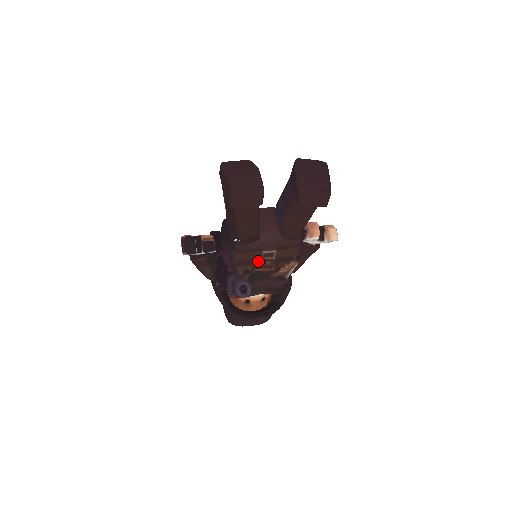
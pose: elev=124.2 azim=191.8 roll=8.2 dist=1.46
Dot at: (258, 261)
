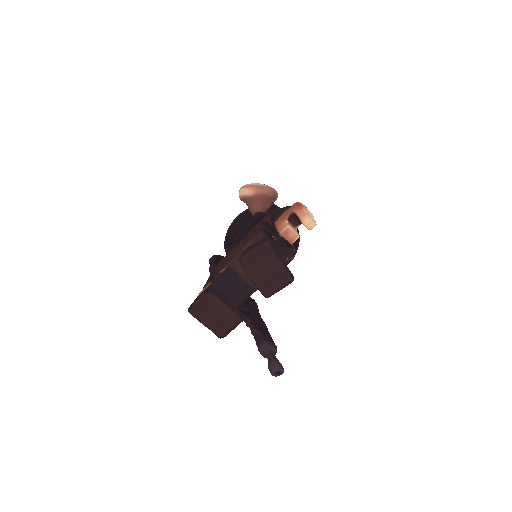
Dot at: occluded
